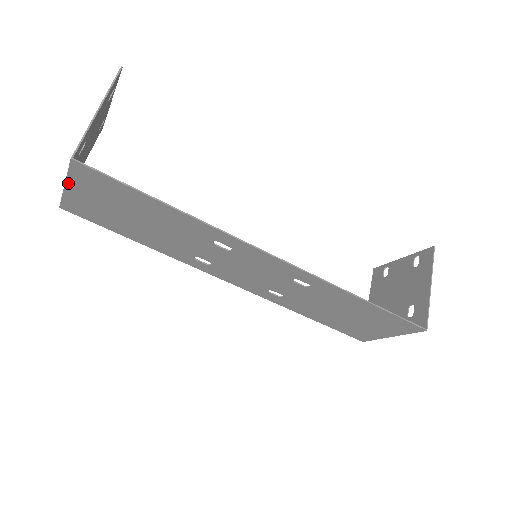
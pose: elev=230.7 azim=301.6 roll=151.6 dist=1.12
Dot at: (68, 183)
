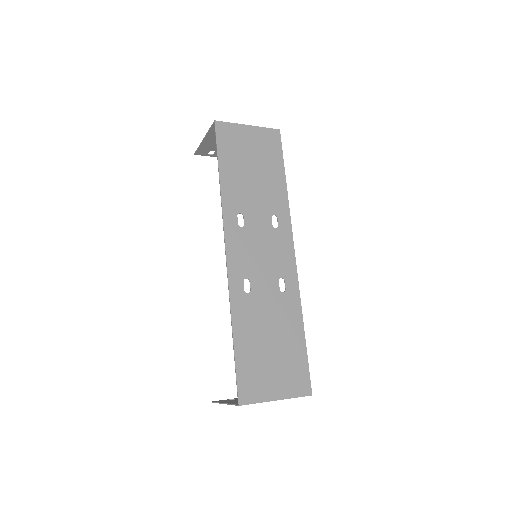
Dot at: (253, 127)
